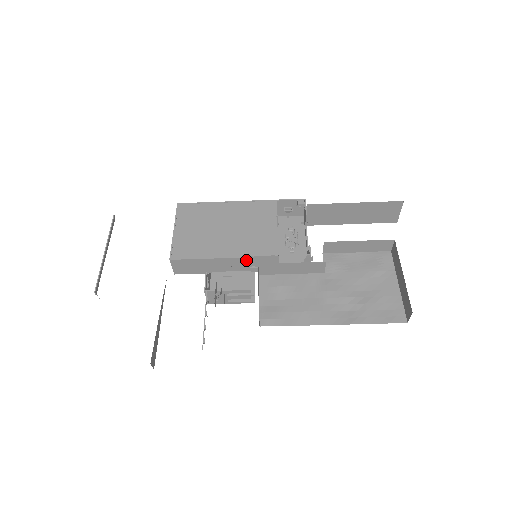
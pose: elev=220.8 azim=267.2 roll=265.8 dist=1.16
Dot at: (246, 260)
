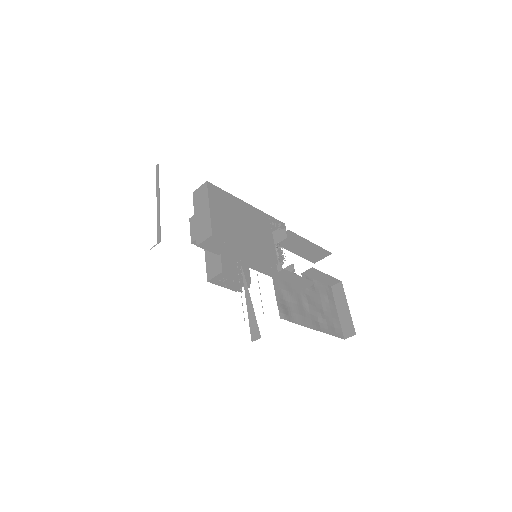
Dot at: (258, 258)
